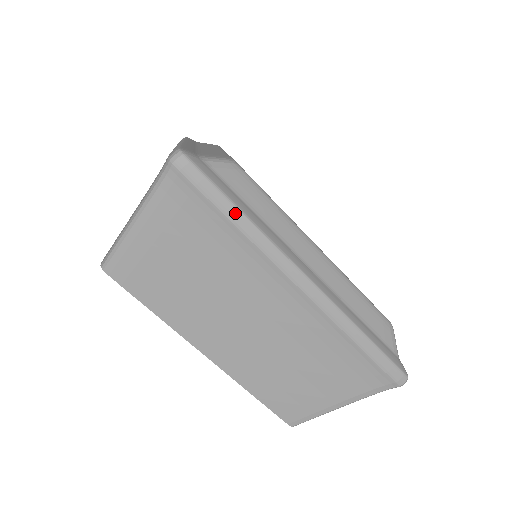
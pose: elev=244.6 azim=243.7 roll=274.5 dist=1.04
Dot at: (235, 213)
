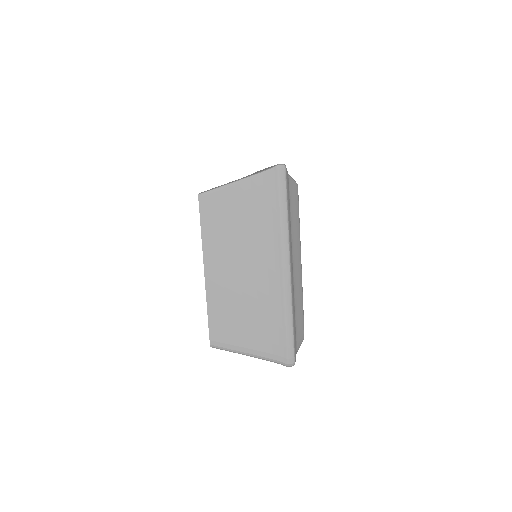
Dot at: occluded
